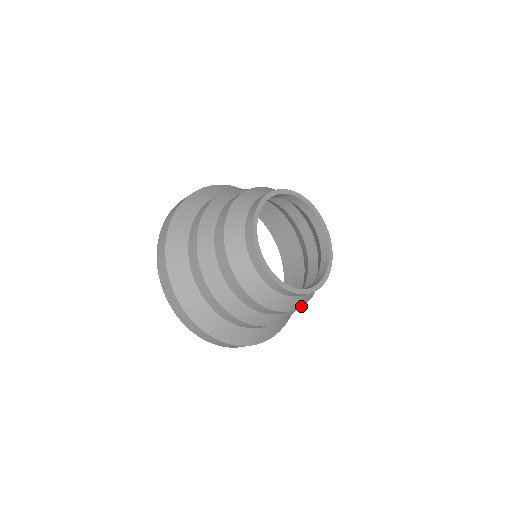
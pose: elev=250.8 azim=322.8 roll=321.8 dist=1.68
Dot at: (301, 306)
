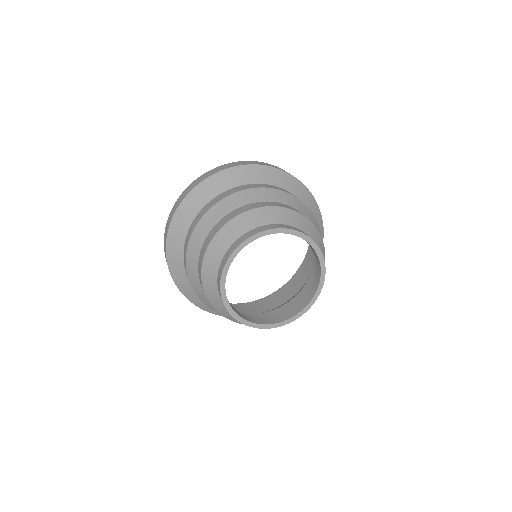
Dot at: occluded
